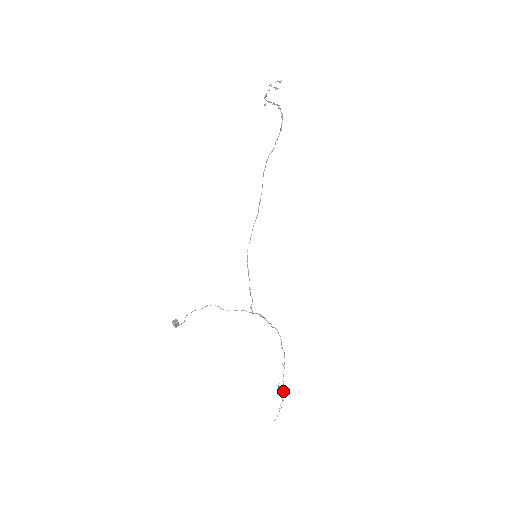
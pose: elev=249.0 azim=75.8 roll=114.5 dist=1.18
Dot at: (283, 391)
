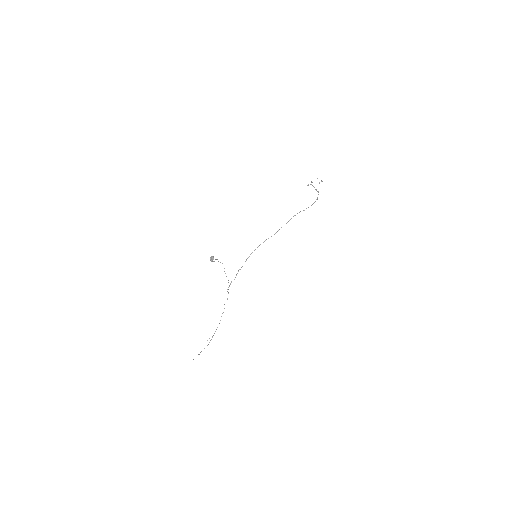
Dot at: (207, 345)
